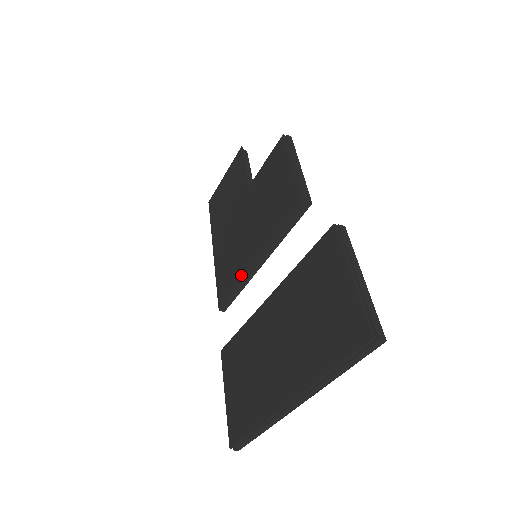
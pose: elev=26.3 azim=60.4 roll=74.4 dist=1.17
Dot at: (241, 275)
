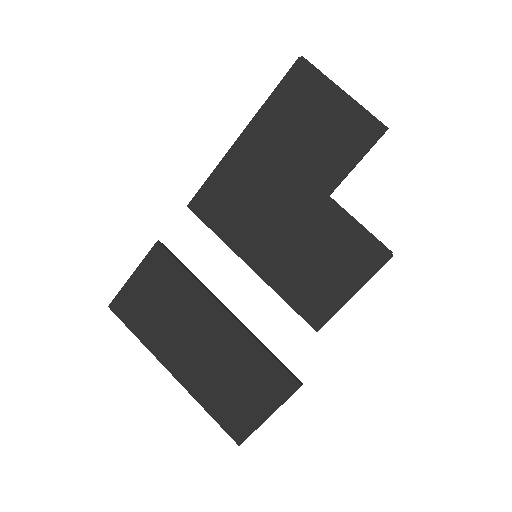
Dot at: (231, 242)
